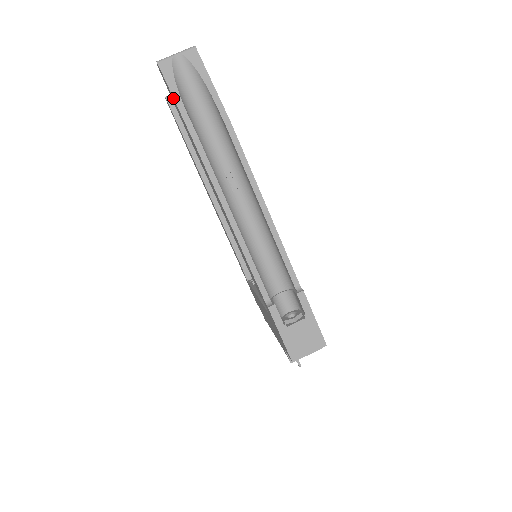
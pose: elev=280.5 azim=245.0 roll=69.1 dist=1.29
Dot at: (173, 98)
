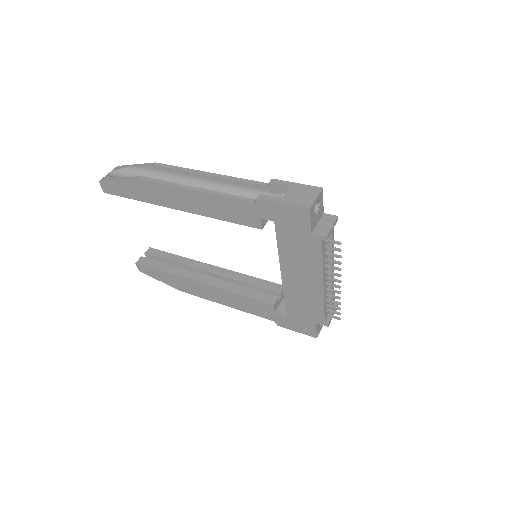
Dot at: (117, 181)
